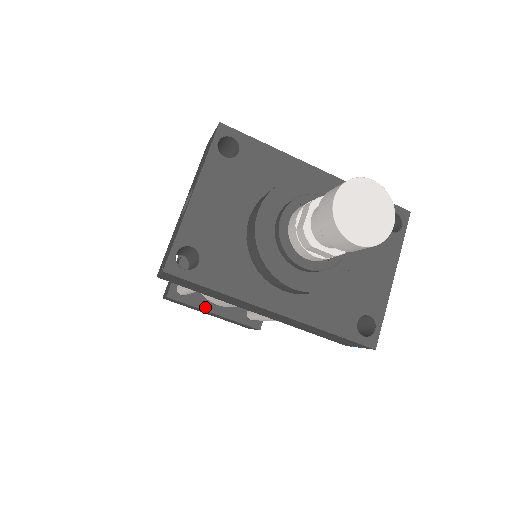
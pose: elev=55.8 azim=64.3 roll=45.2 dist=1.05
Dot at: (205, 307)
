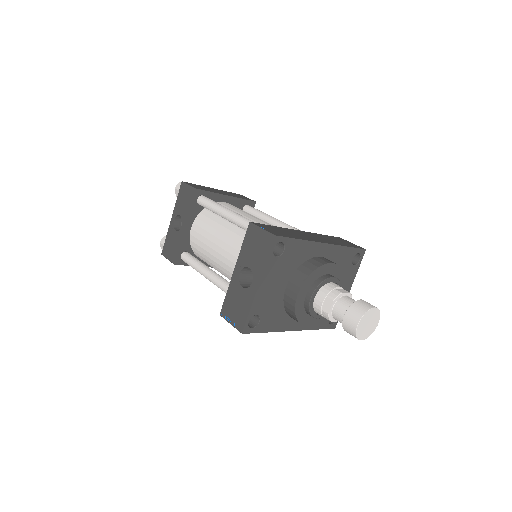
Dot at: occluded
